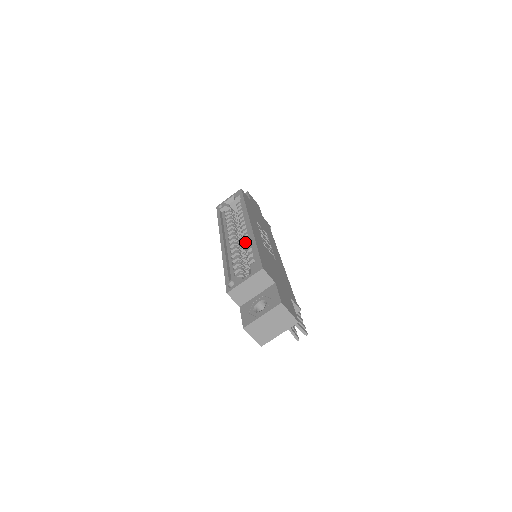
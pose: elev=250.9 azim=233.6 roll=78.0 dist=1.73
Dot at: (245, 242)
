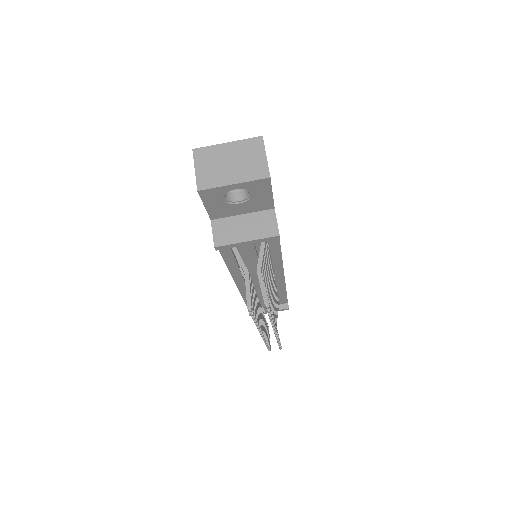
Dot at: occluded
